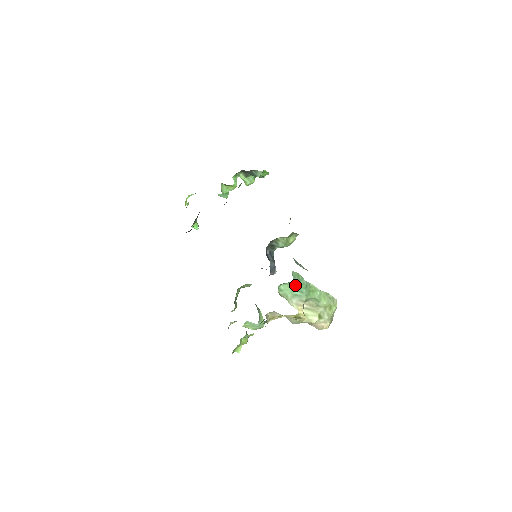
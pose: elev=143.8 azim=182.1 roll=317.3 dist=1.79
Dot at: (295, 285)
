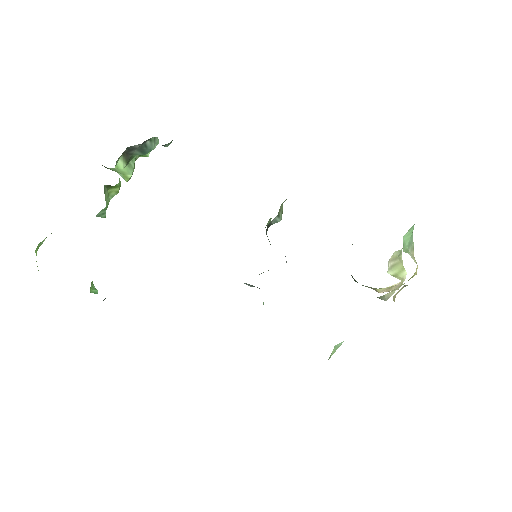
Dot at: (413, 226)
